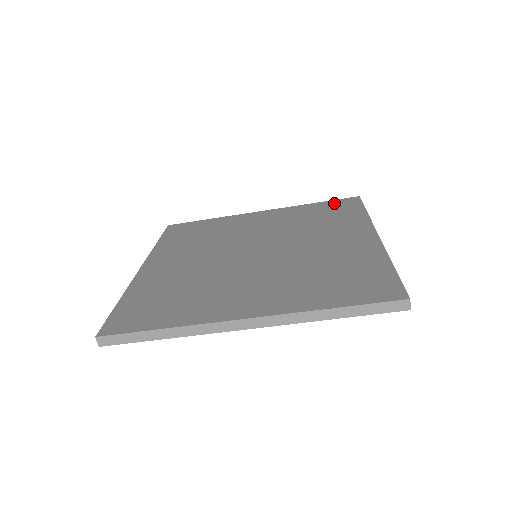
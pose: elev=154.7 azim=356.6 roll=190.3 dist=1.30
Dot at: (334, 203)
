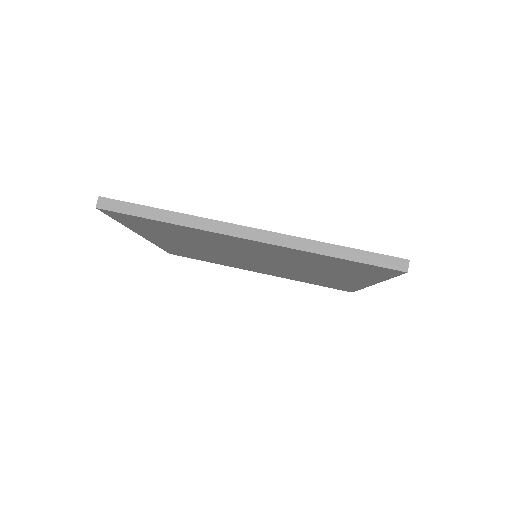
Dot at: occluded
